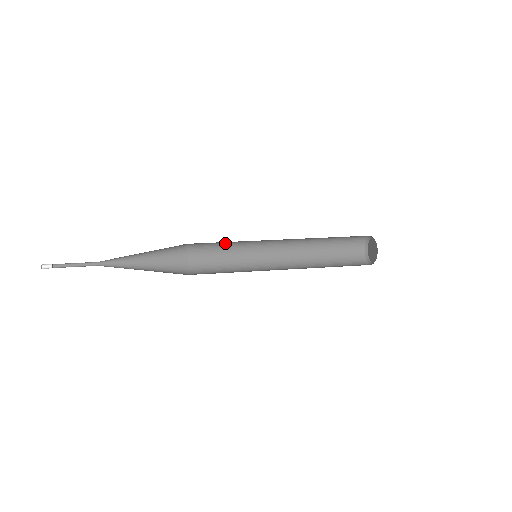
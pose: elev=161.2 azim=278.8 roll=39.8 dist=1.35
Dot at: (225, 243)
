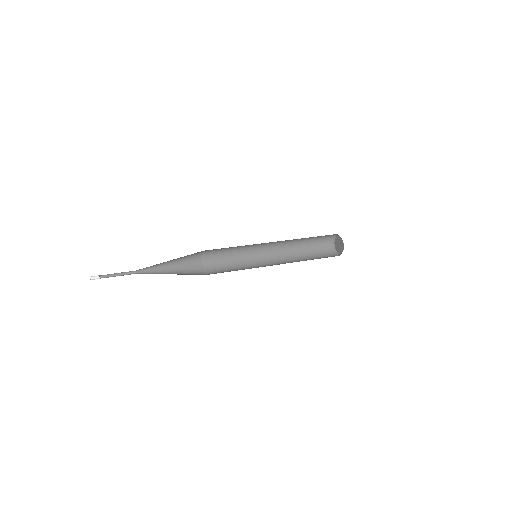
Dot at: (230, 255)
